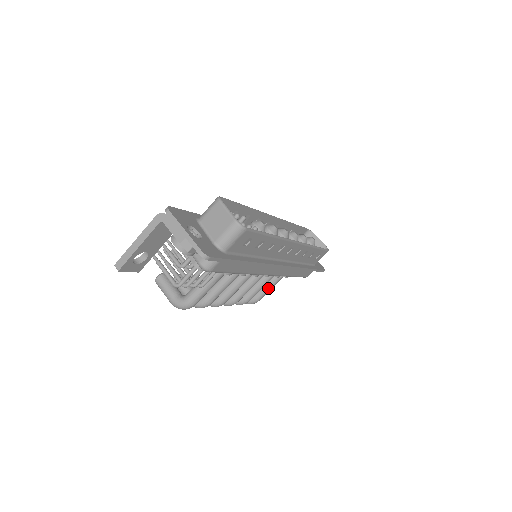
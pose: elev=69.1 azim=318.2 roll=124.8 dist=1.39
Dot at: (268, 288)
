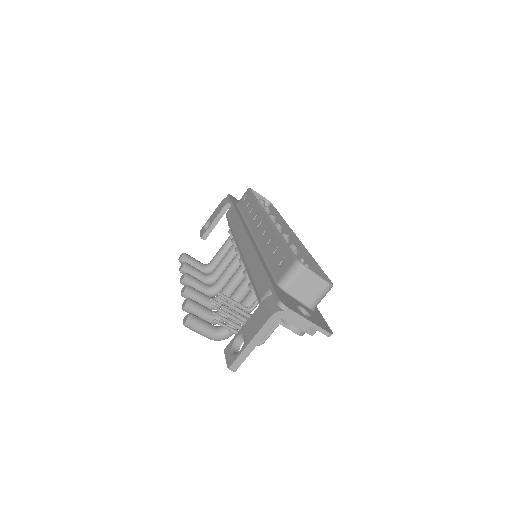
Dot at: occluded
